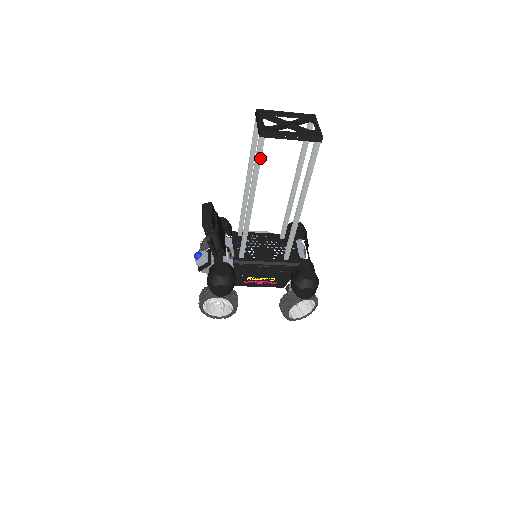
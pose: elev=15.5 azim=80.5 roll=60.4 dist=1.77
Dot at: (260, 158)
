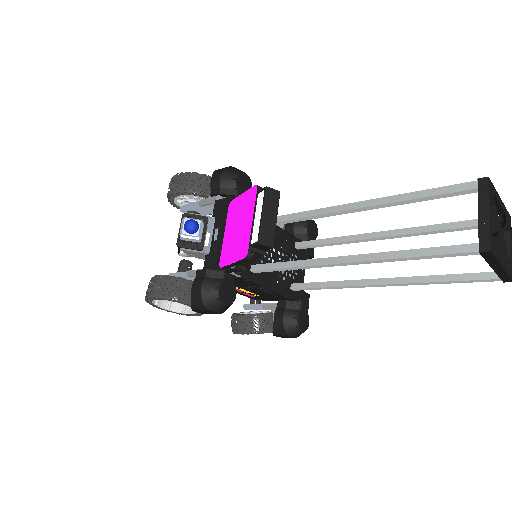
Dot at: (437, 257)
